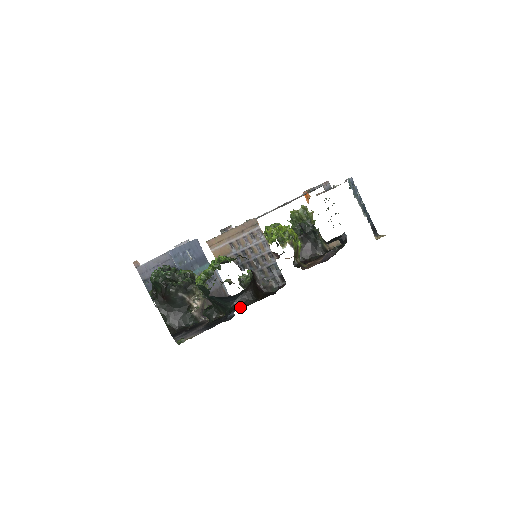
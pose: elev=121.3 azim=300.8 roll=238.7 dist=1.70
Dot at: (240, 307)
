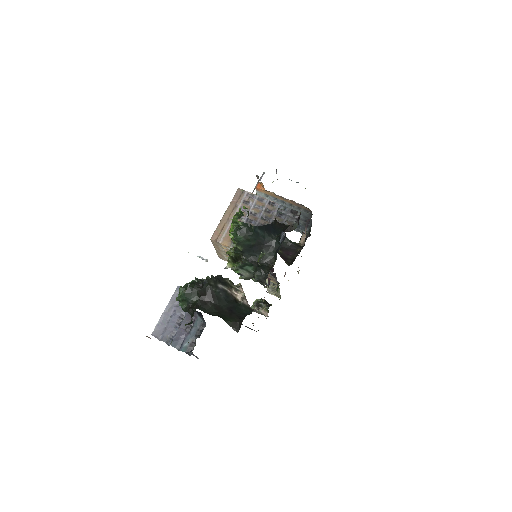
Dot at: (284, 230)
